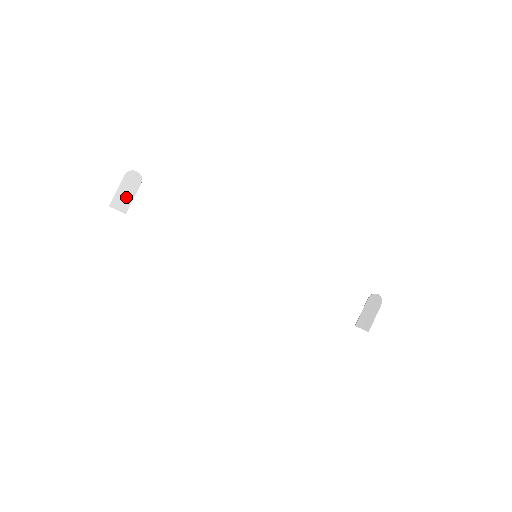
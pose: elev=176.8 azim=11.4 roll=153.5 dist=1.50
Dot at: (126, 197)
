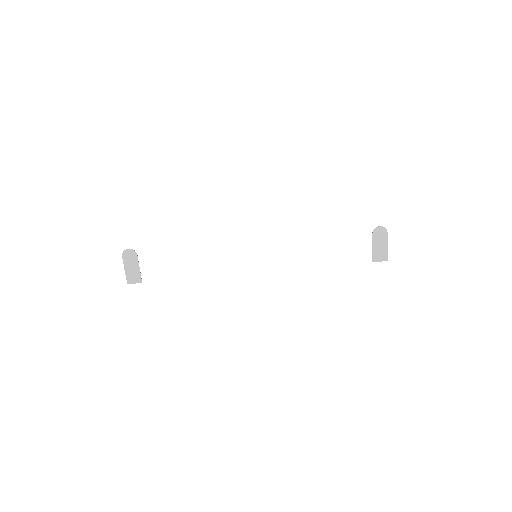
Dot at: (134, 271)
